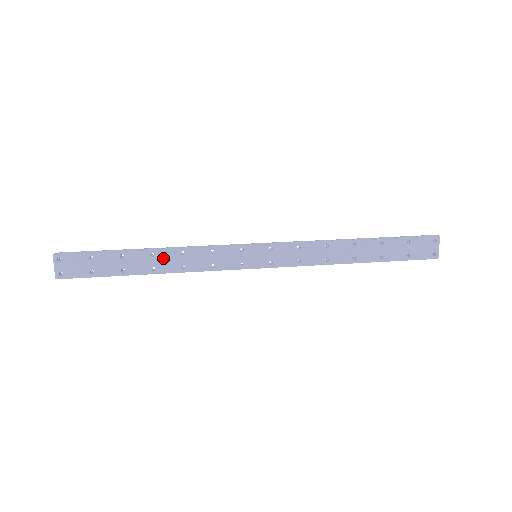
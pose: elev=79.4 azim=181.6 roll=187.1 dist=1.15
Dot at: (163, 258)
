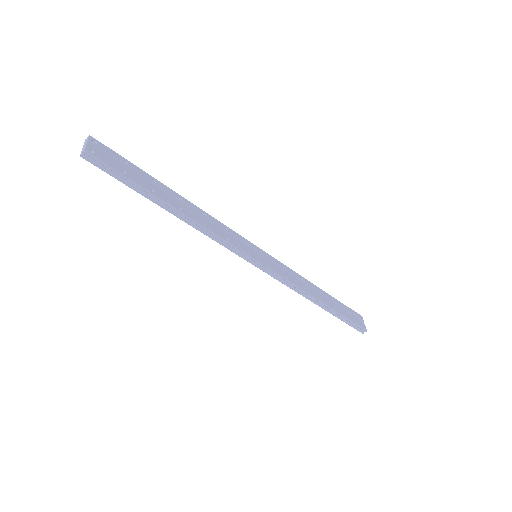
Dot at: (188, 207)
